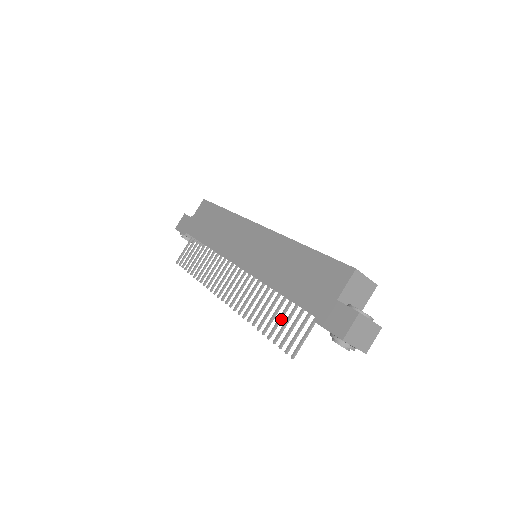
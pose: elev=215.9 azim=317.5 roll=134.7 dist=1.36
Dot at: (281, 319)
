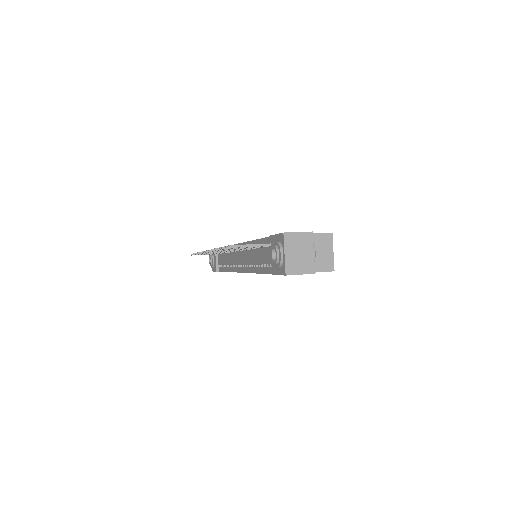
Dot at: occluded
